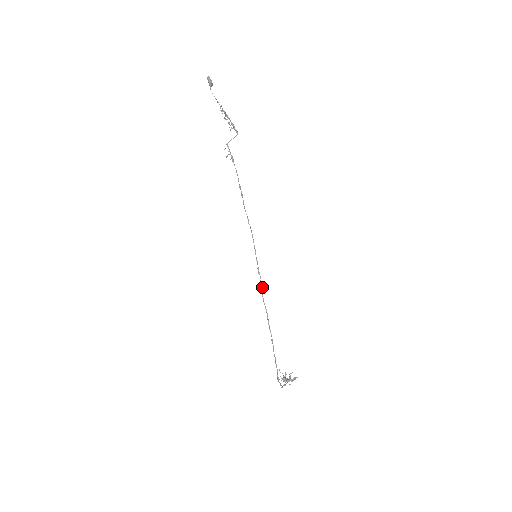
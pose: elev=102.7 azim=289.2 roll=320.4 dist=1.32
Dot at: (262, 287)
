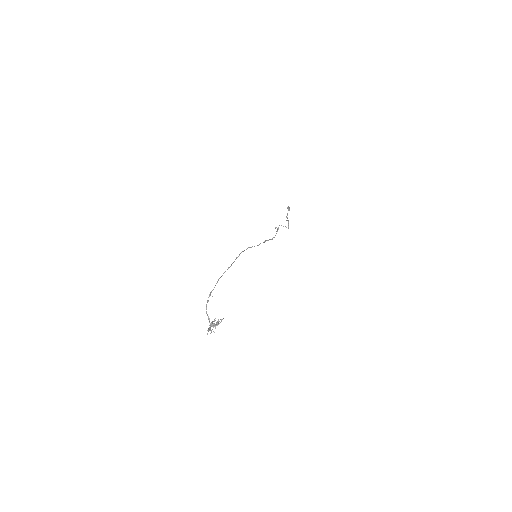
Dot at: occluded
